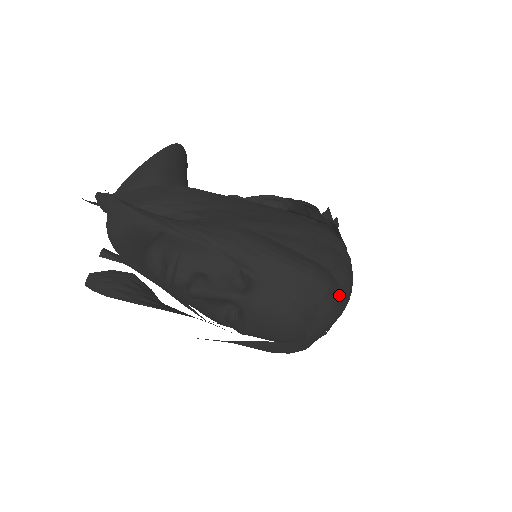
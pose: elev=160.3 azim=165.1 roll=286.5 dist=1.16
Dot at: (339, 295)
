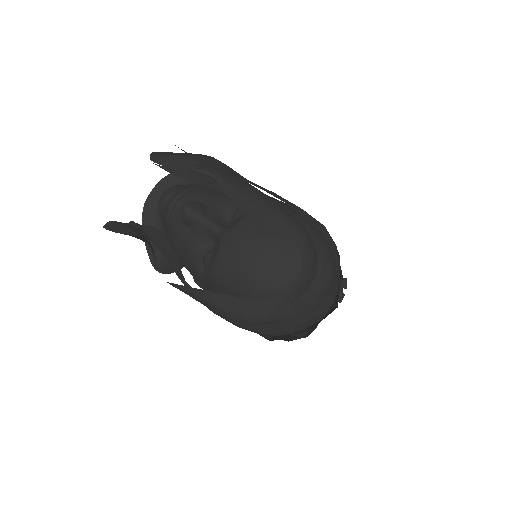
Dot at: (315, 267)
